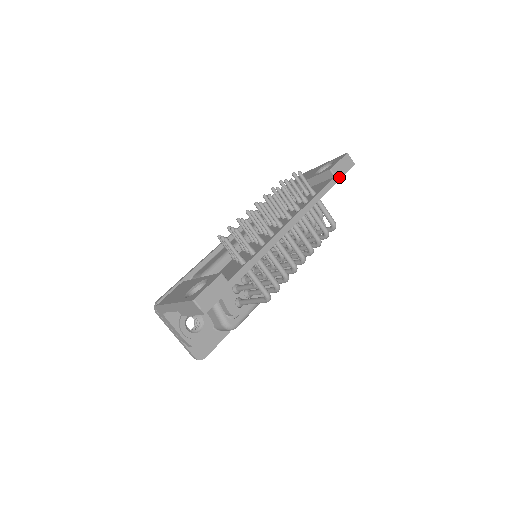
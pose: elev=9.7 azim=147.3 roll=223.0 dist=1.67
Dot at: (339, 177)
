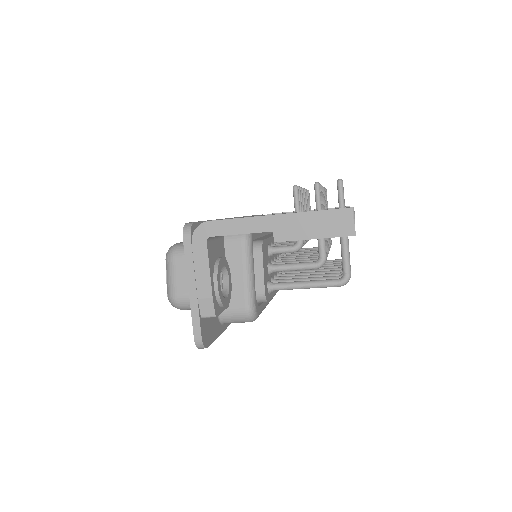
Dot at: occluded
